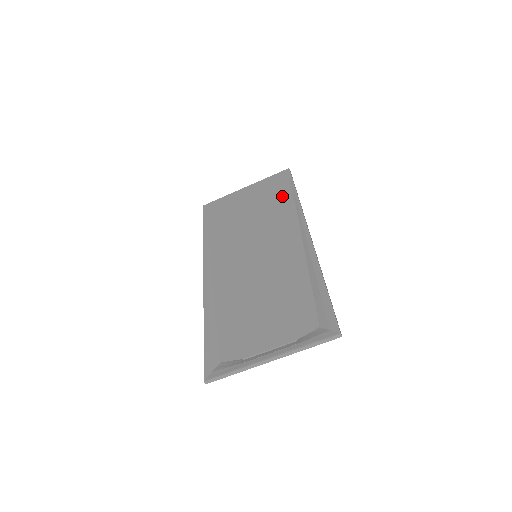
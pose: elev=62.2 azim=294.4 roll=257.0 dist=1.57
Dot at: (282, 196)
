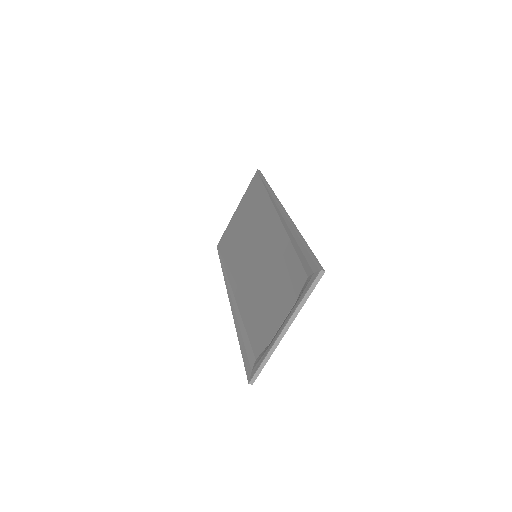
Dot at: (258, 195)
